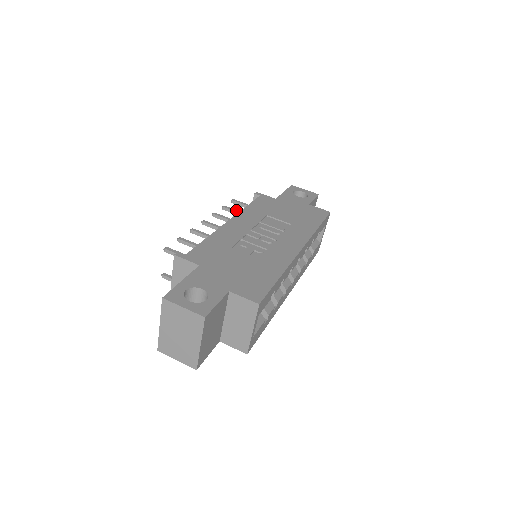
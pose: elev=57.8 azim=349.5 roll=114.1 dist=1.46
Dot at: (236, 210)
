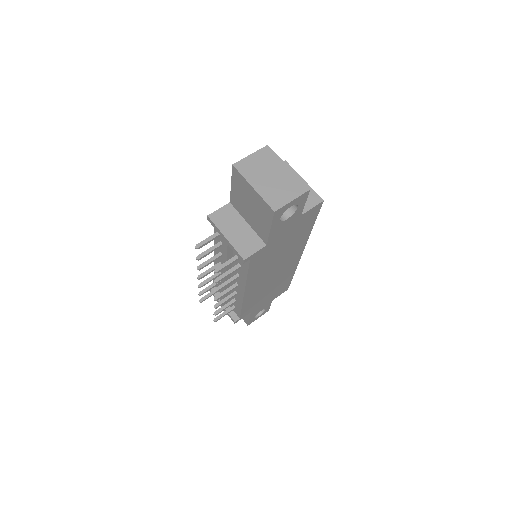
Dot at: (210, 286)
